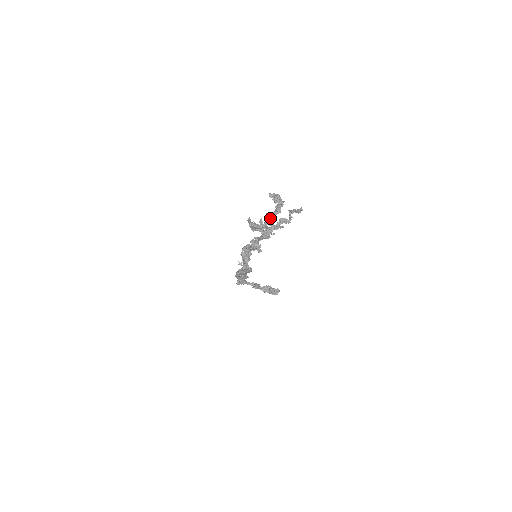
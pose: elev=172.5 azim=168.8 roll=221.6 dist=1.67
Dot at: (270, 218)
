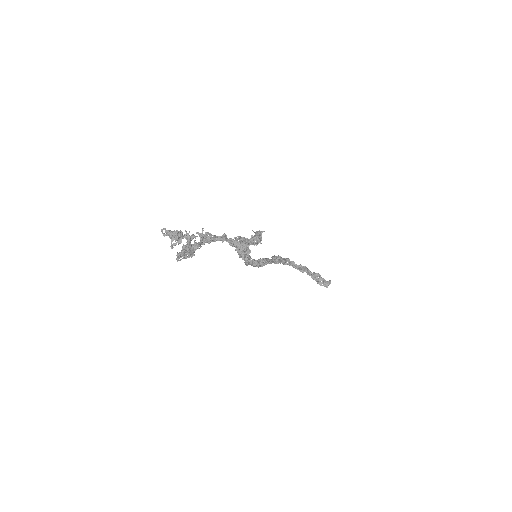
Dot at: (182, 251)
